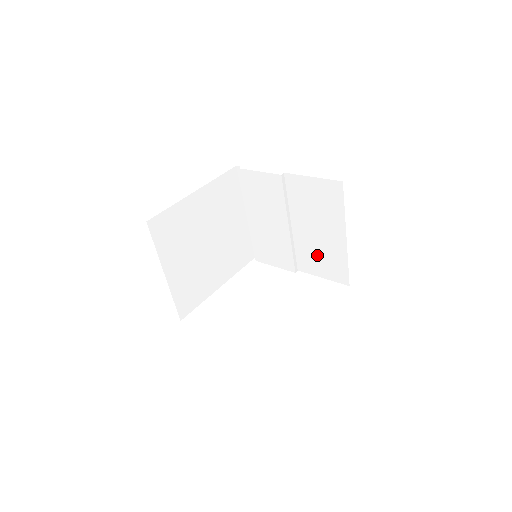
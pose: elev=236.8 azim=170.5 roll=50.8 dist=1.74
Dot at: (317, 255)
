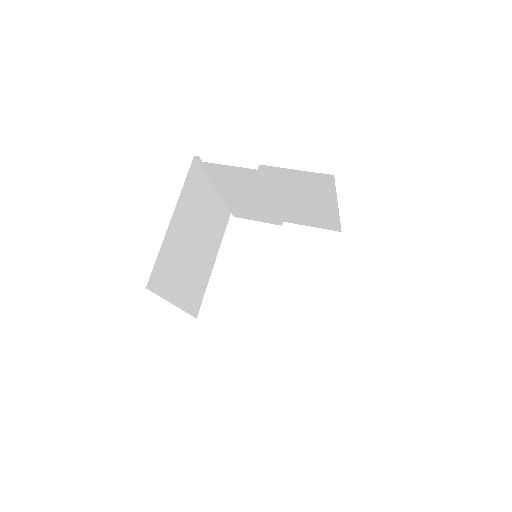
Dot at: (305, 215)
